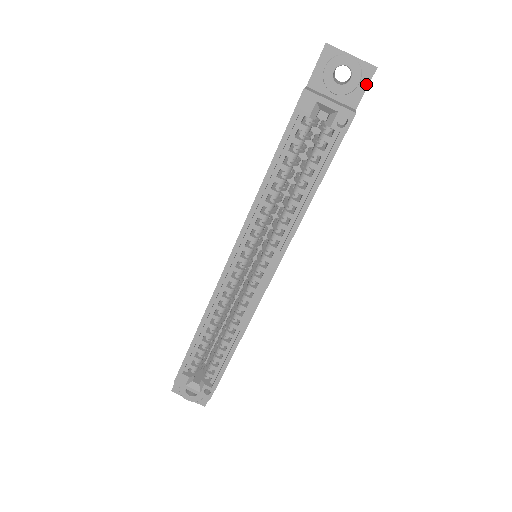
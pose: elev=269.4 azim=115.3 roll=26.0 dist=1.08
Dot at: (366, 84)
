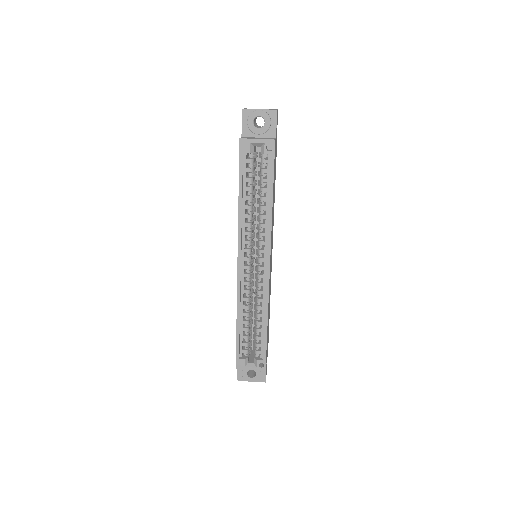
Dot at: (275, 122)
